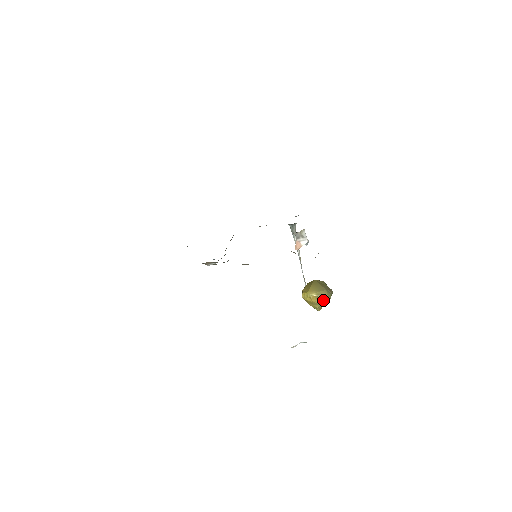
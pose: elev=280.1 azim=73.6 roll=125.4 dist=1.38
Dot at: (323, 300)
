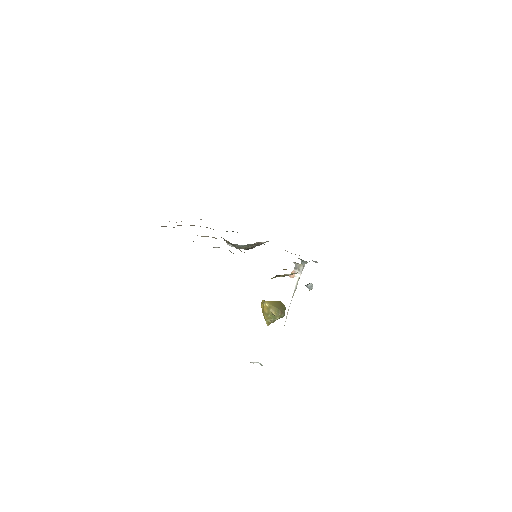
Dot at: (271, 314)
